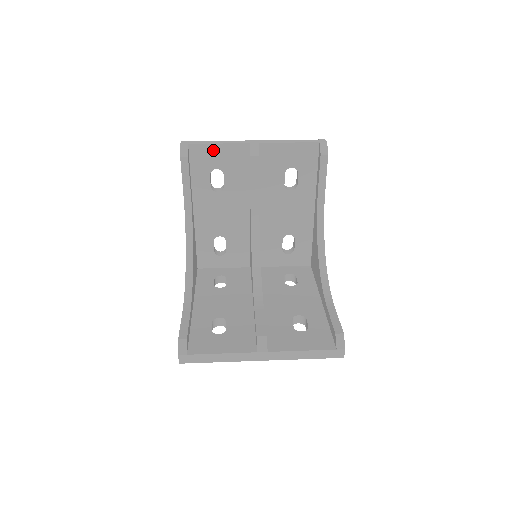
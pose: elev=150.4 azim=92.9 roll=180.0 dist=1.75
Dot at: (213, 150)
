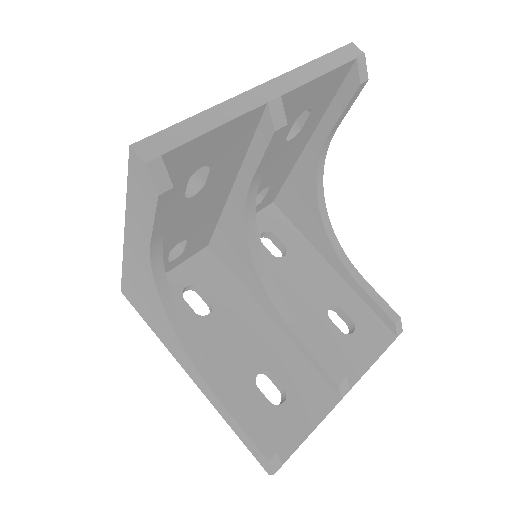
Dot at: (204, 142)
